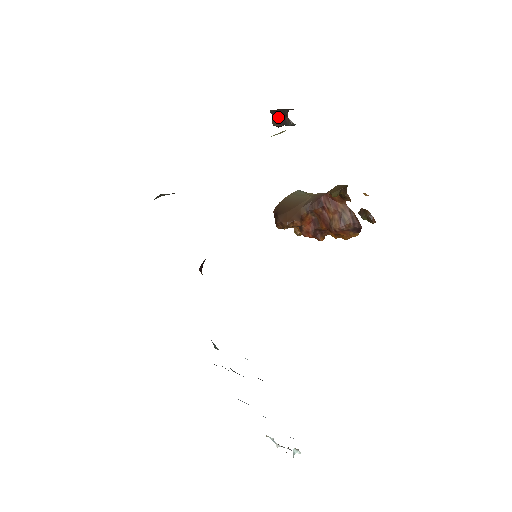
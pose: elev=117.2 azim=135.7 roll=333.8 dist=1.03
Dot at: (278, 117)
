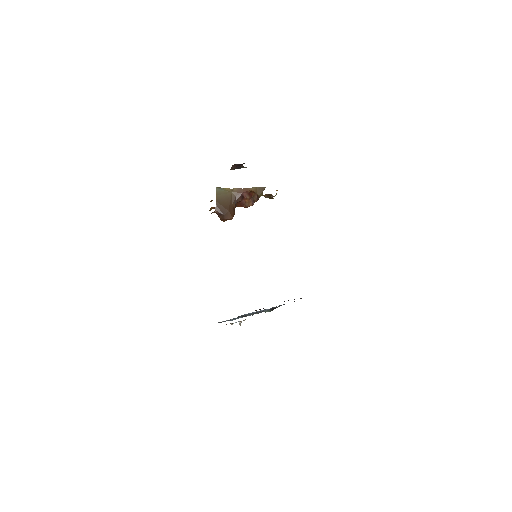
Dot at: (236, 166)
